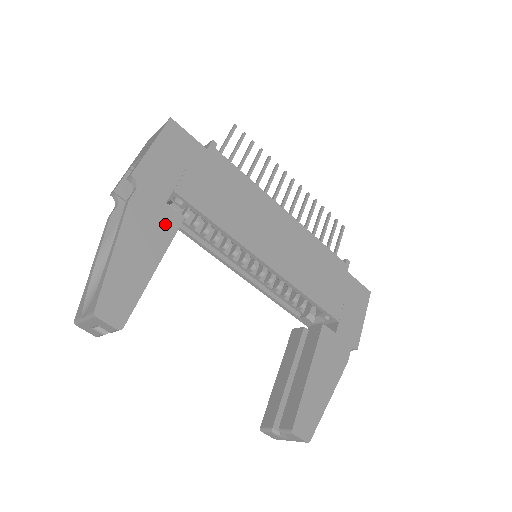
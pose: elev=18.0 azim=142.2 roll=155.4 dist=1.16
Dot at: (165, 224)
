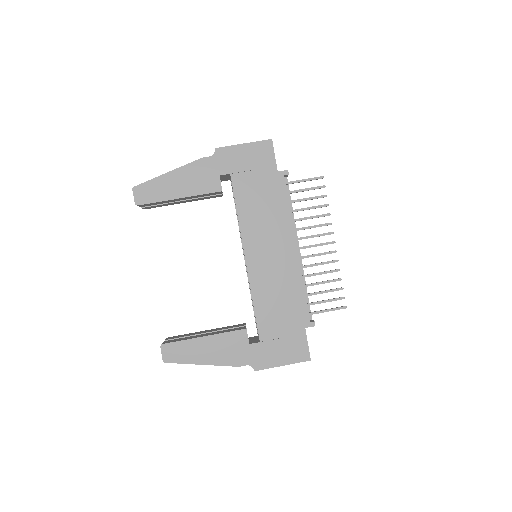
Dot at: (207, 184)
